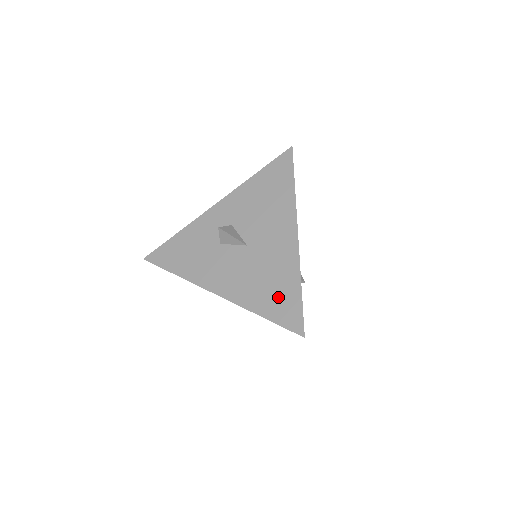
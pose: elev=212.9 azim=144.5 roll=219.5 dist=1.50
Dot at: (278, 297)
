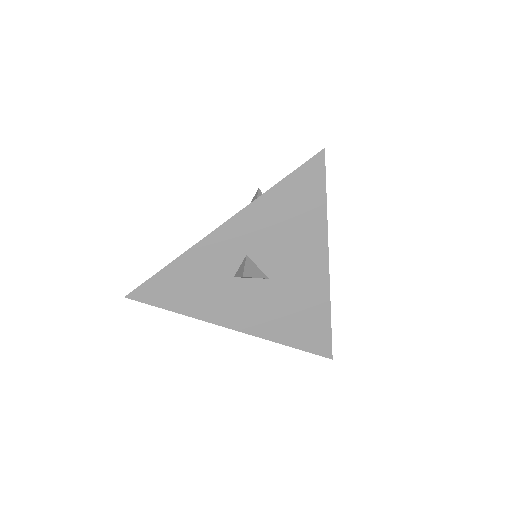
Dot at: (307, 329)
